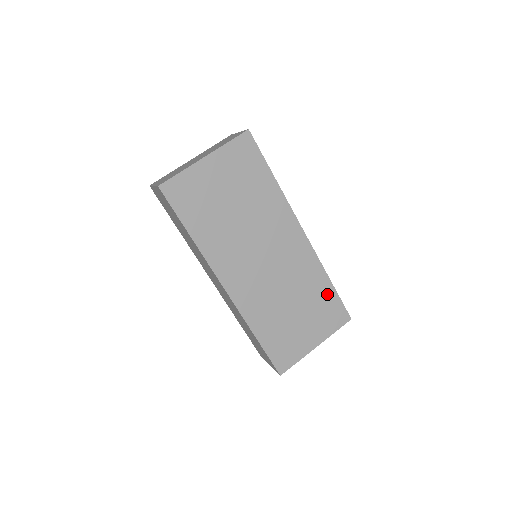
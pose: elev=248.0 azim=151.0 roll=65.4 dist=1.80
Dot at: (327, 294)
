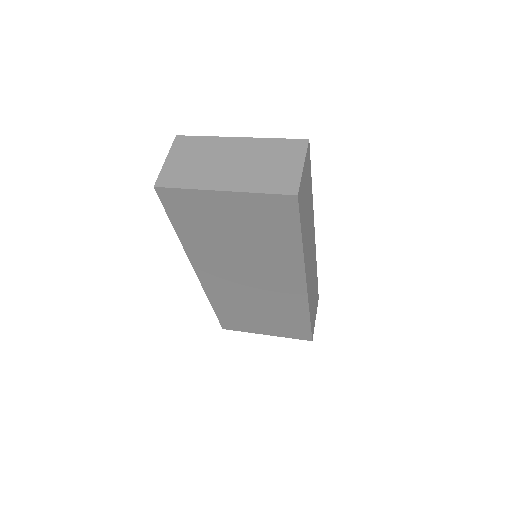
Dot at: (300, 322)
